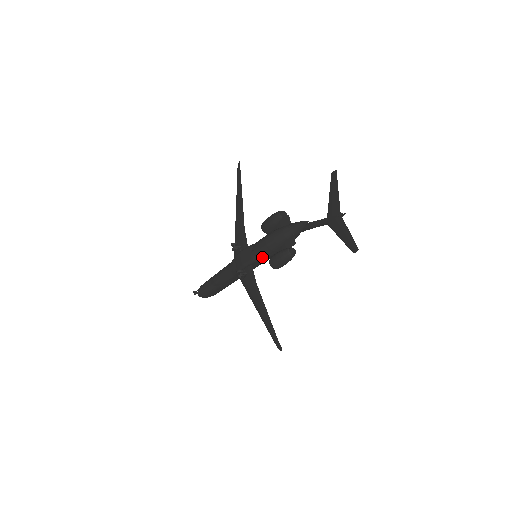
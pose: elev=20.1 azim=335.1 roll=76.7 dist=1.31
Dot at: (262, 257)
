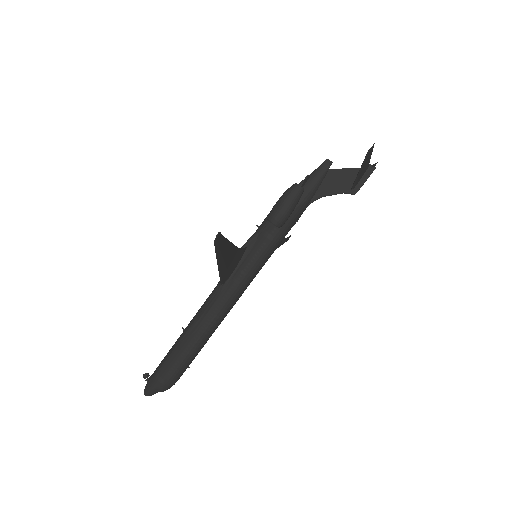
Dot at: (263, 229)
